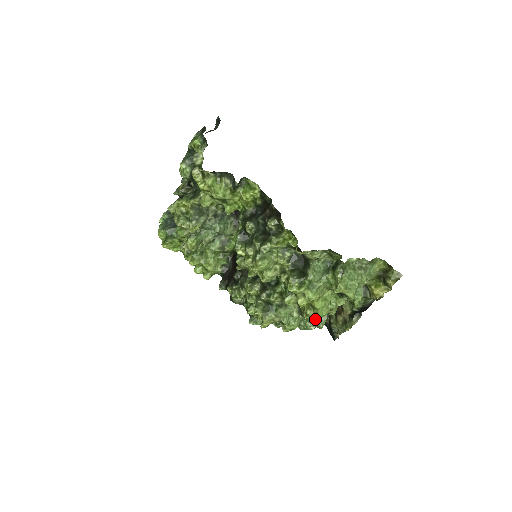
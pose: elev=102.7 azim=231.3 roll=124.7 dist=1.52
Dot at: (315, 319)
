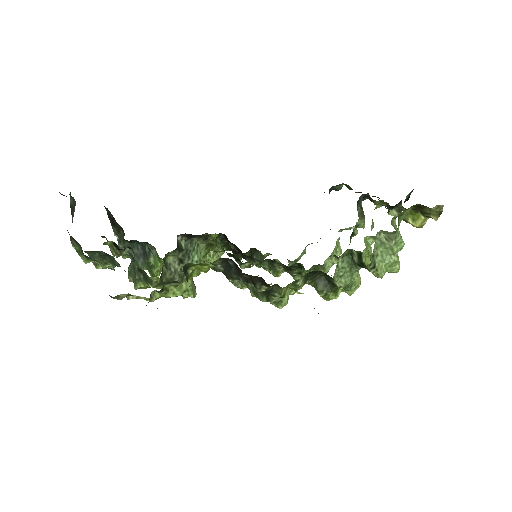
Dot at: occluded
